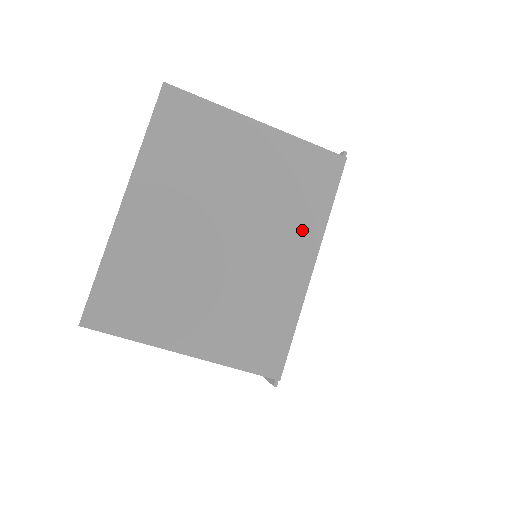
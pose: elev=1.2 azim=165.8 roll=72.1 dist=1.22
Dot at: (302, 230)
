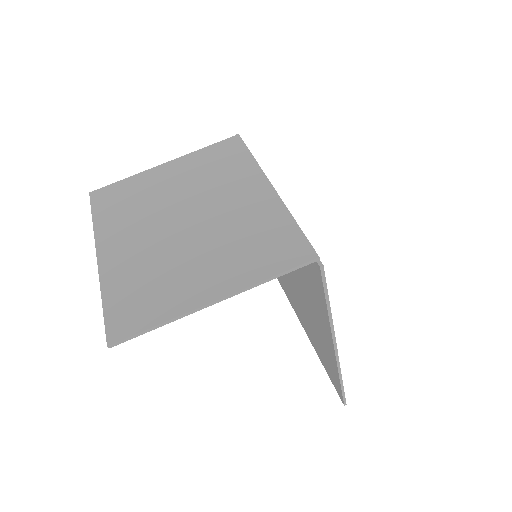
Dot at: (243, 178)
